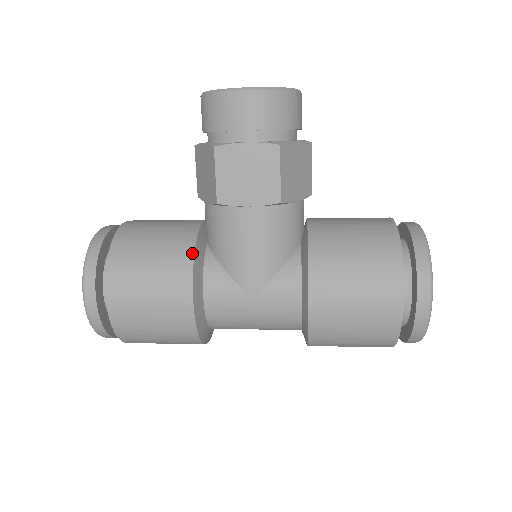
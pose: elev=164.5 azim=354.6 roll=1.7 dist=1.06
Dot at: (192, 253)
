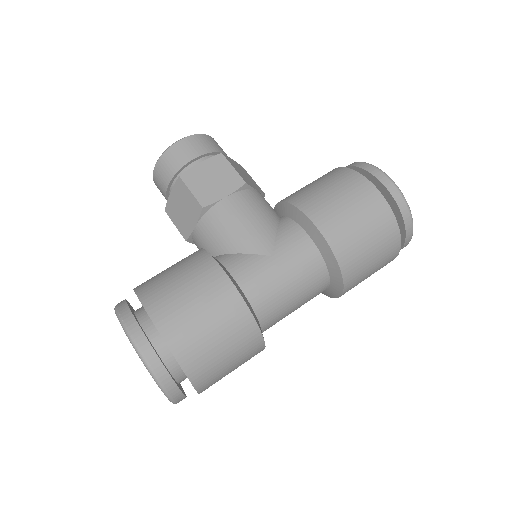
Dot at: (205, 252)
